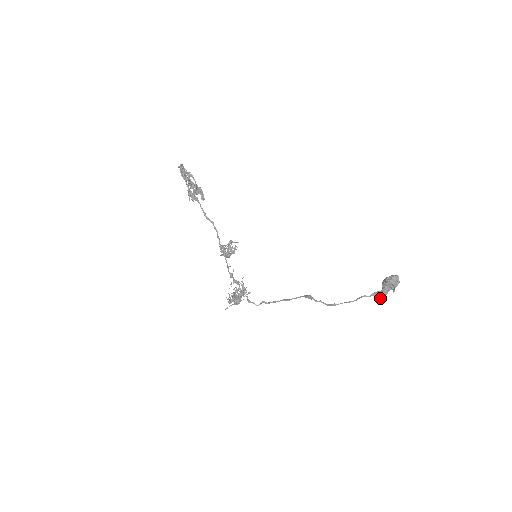
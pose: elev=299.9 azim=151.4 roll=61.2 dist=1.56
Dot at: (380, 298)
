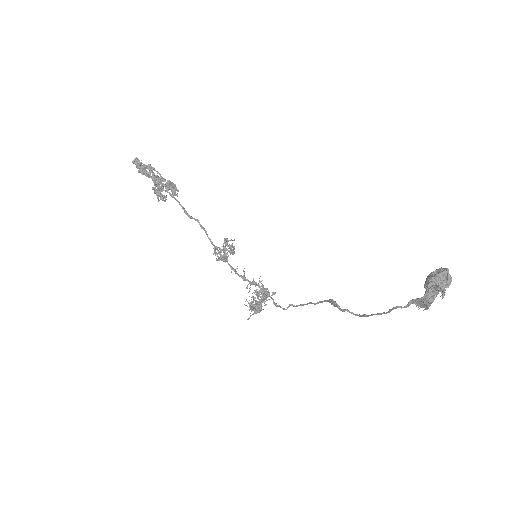
Dot at: (424, 306)
